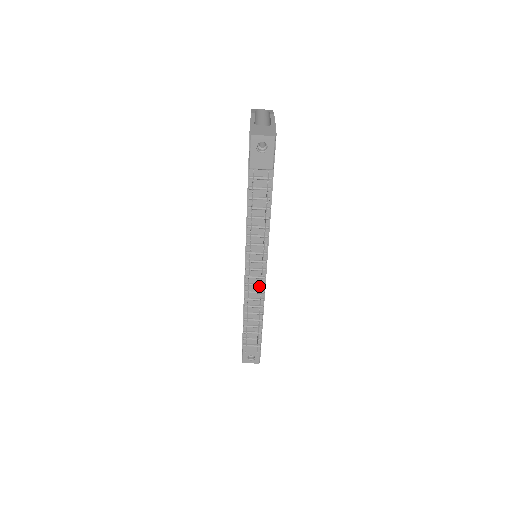
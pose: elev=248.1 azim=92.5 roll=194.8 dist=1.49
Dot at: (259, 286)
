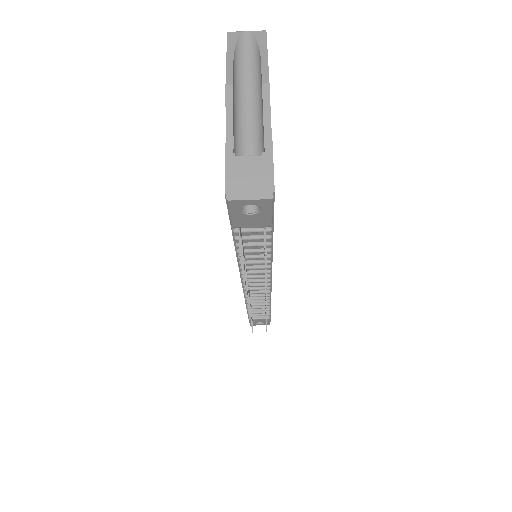
Dot at: (263, 291)
